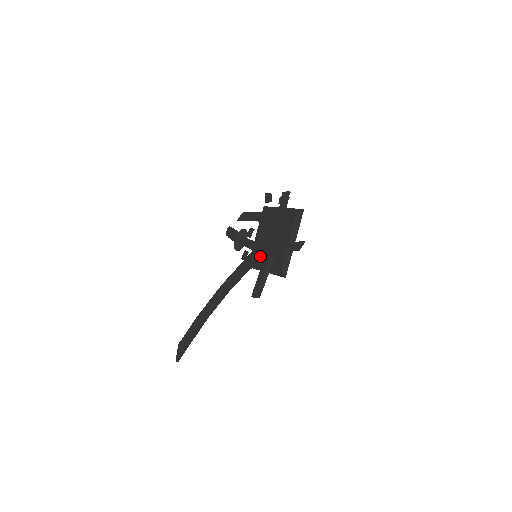
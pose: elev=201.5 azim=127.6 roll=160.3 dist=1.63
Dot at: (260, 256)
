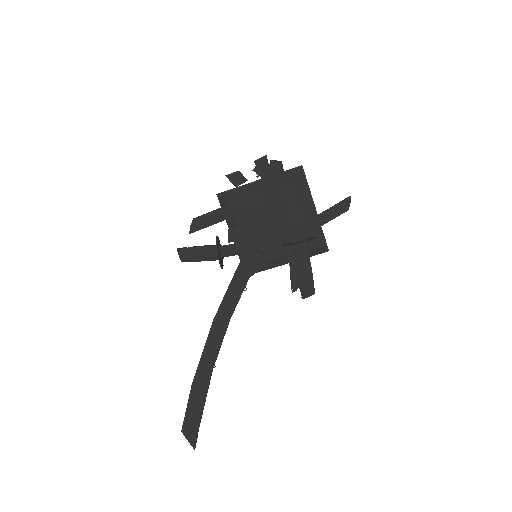
Dot at: (266, 252)
